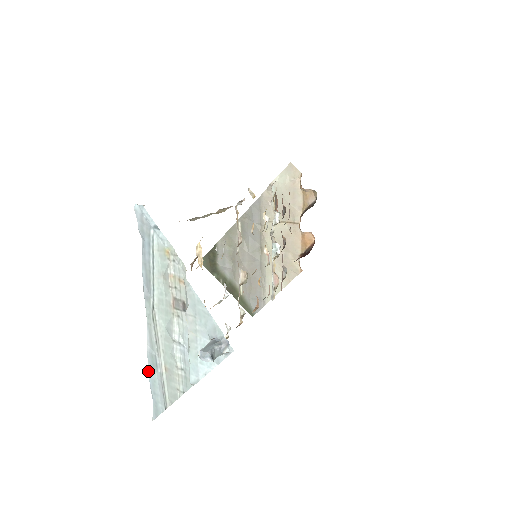
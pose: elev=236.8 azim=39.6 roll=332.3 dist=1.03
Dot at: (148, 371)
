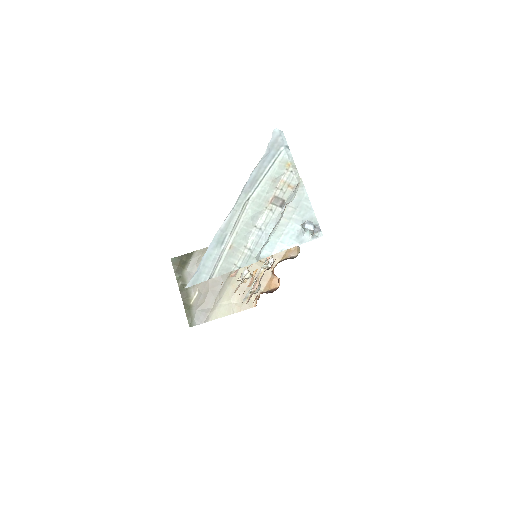
Dot at: (209, 246)
